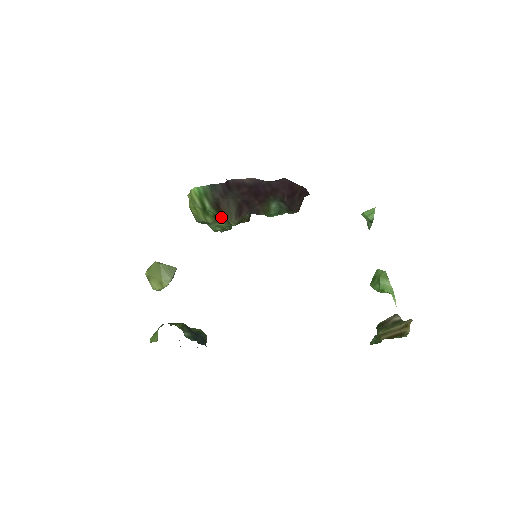
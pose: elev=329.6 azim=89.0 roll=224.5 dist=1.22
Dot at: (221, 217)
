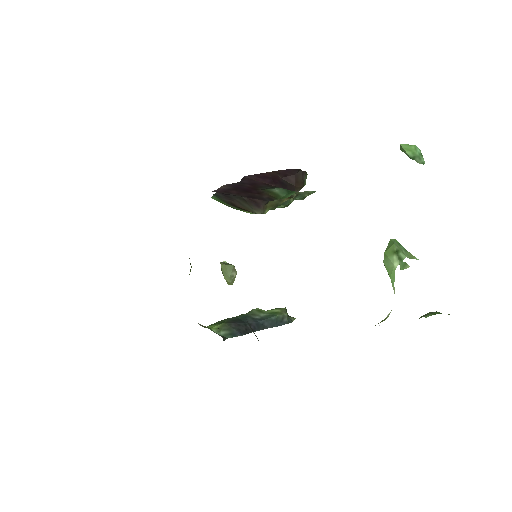
Dot at: occluded
